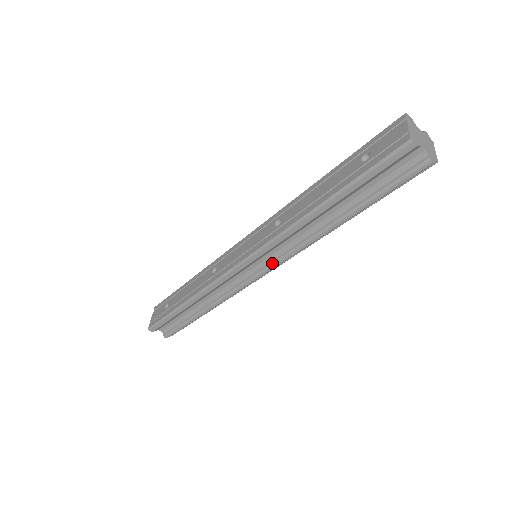
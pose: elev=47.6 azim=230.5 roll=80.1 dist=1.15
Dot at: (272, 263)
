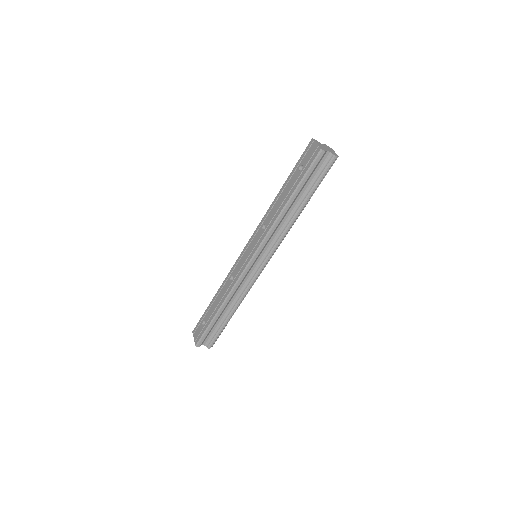
Dot at: (269, 254)
